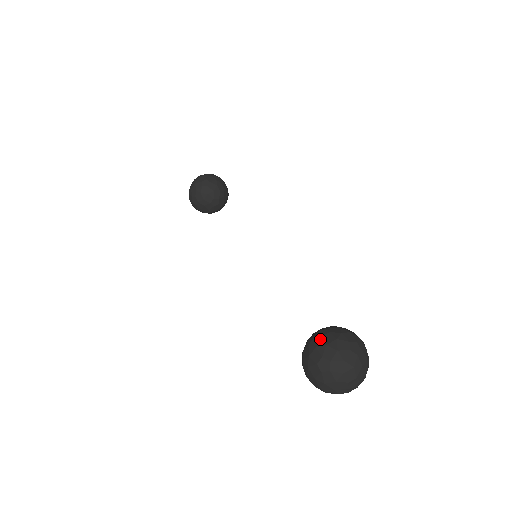
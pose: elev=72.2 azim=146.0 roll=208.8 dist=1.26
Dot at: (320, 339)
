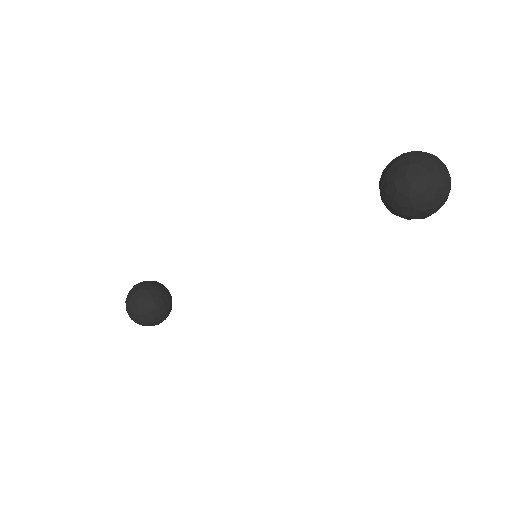
Dot at: (392, 161)
